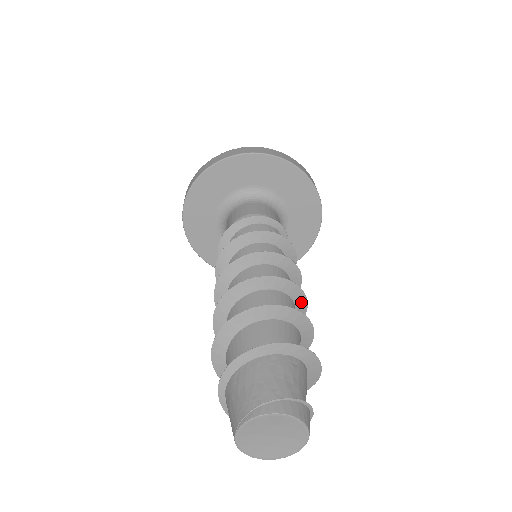
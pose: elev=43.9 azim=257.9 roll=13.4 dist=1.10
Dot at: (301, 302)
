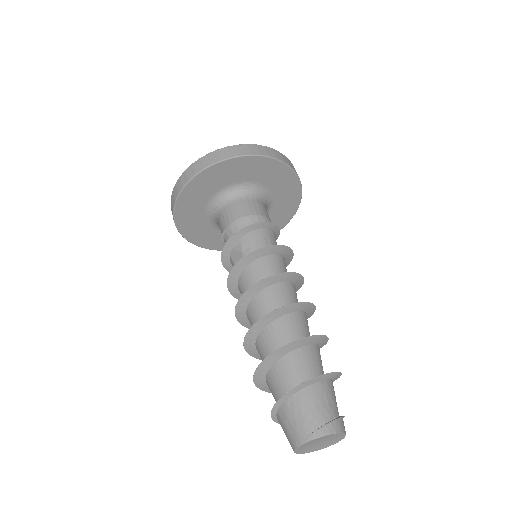
Dot at: (311, 312)
